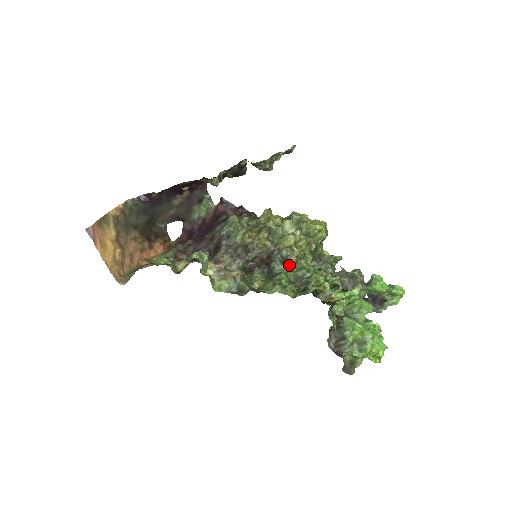
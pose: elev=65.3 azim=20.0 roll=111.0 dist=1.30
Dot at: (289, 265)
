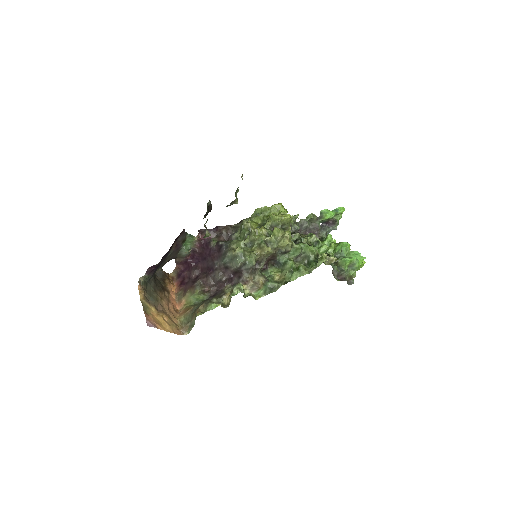
Dot at: (288, 253)
